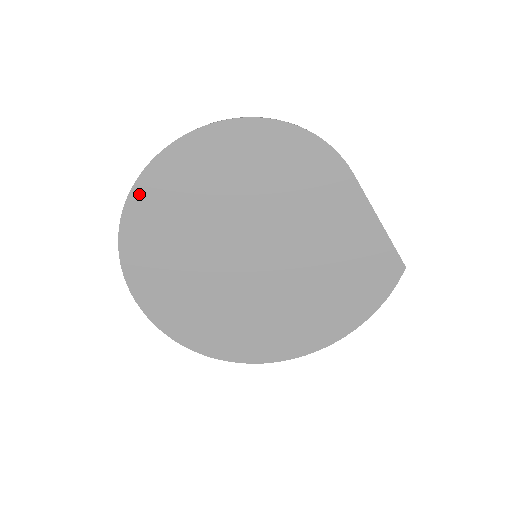
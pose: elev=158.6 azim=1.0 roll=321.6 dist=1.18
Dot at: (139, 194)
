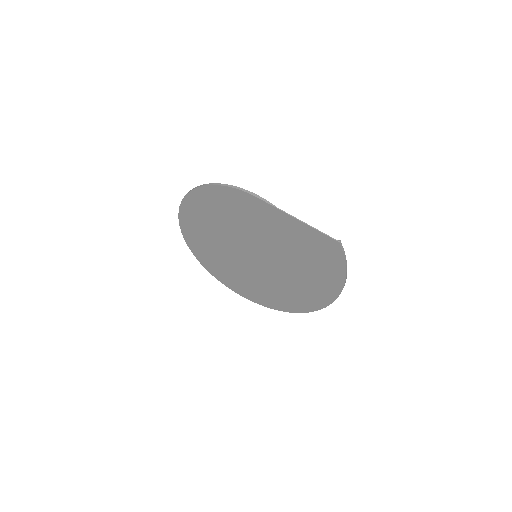
Dot at: (189, 241)
